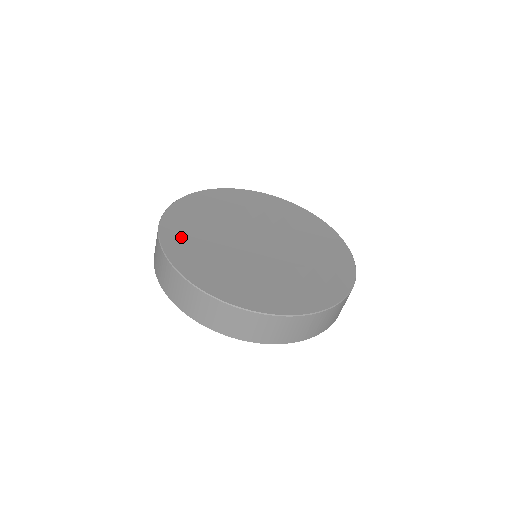
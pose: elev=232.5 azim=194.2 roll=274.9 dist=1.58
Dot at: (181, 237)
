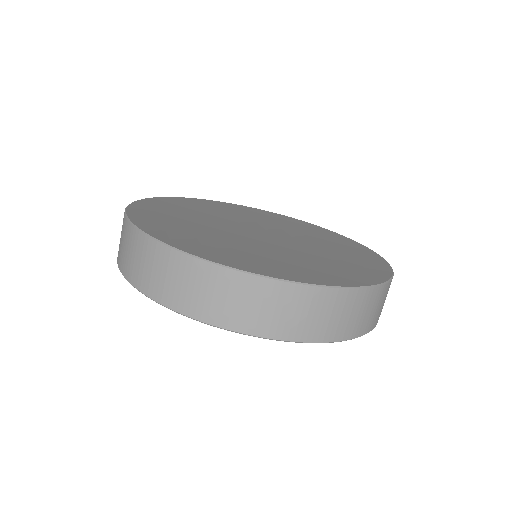
Dot at: (156, 213)
